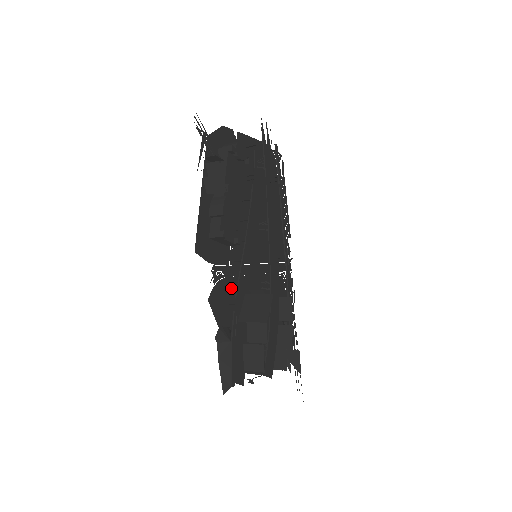
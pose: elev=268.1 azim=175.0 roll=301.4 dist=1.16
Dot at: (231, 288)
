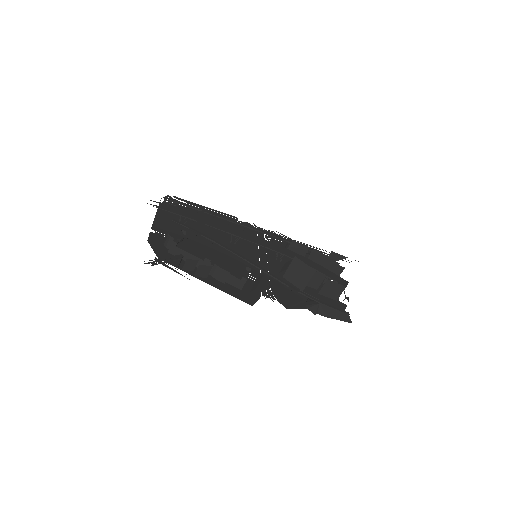
Dot at: (278, 287)
